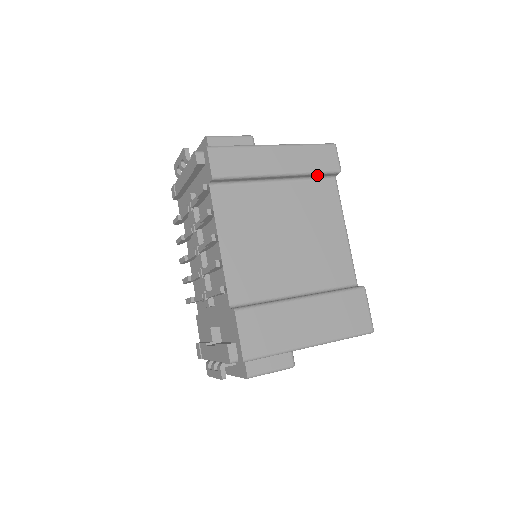
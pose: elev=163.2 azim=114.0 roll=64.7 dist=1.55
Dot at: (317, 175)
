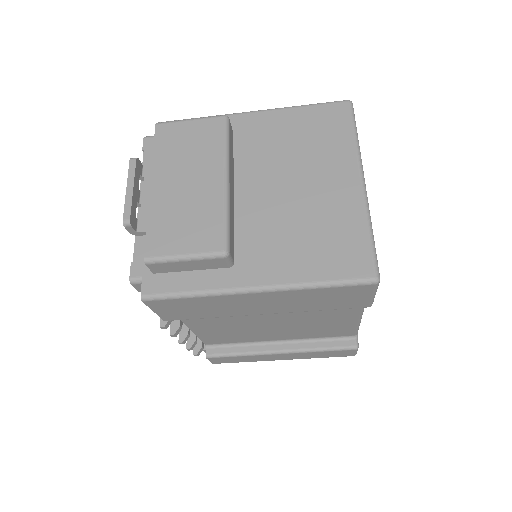
Dot at: occluded
